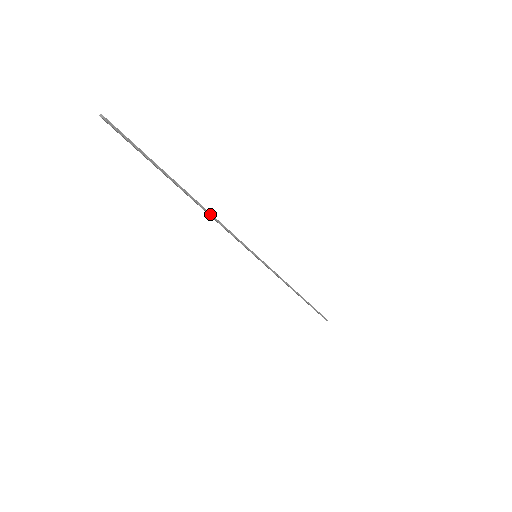
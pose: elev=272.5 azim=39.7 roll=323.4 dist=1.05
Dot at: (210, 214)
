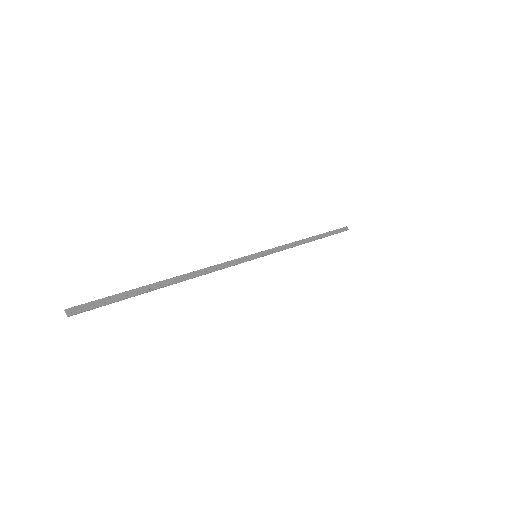
Dot at: (197, 276)
